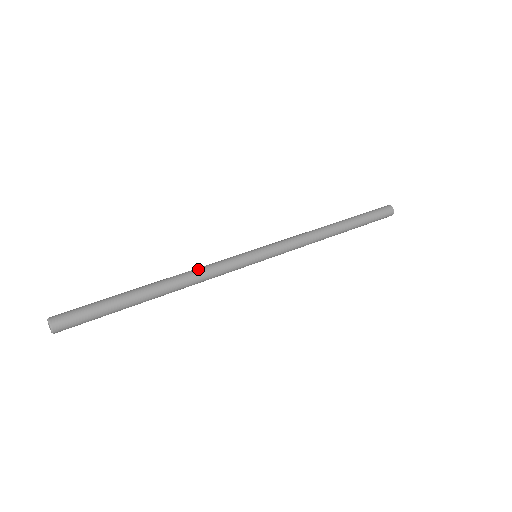
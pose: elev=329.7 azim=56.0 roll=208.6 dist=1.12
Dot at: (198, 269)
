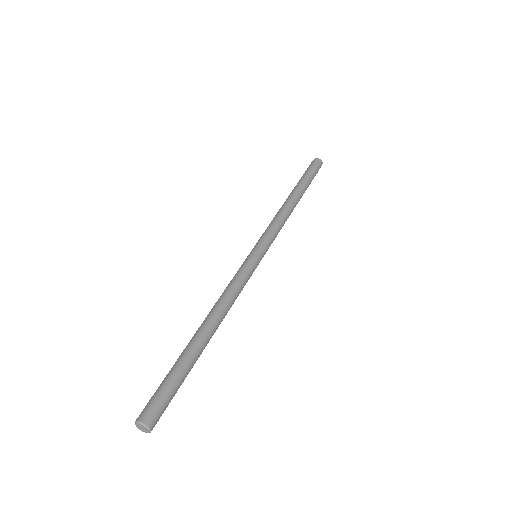
Dot at: (223, 294)
